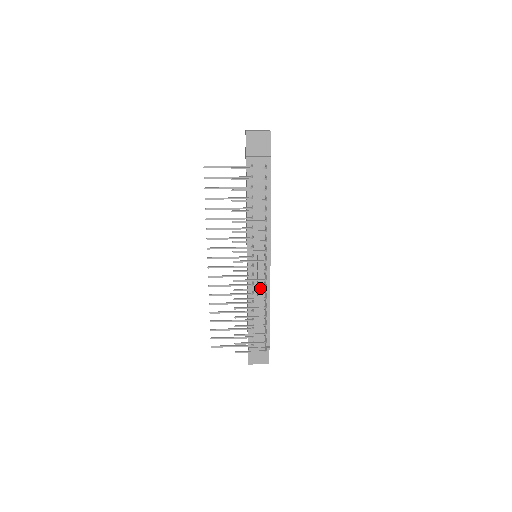
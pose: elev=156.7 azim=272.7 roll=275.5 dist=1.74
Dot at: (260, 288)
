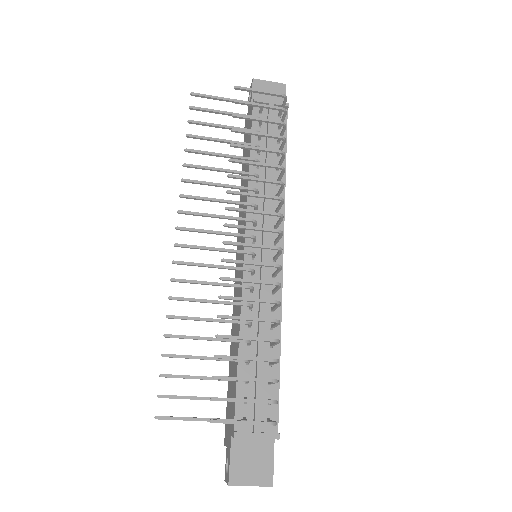
Dot at: occluded
